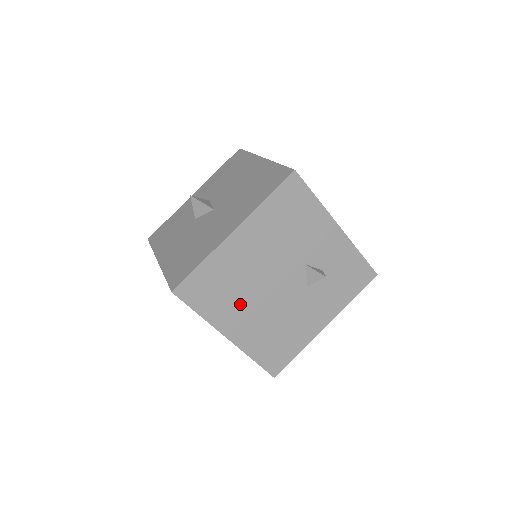
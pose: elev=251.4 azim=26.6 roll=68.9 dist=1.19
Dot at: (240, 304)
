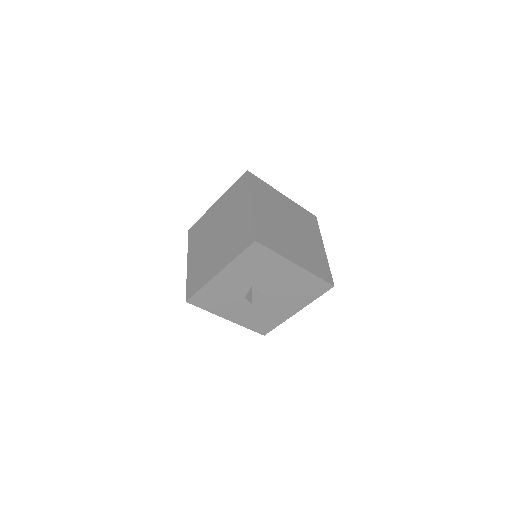
Dot at: occluded
